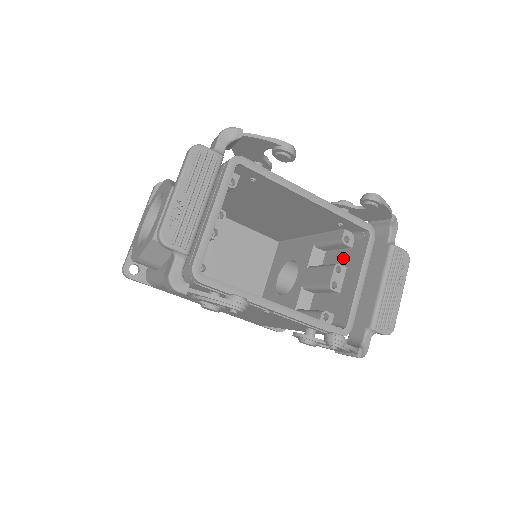
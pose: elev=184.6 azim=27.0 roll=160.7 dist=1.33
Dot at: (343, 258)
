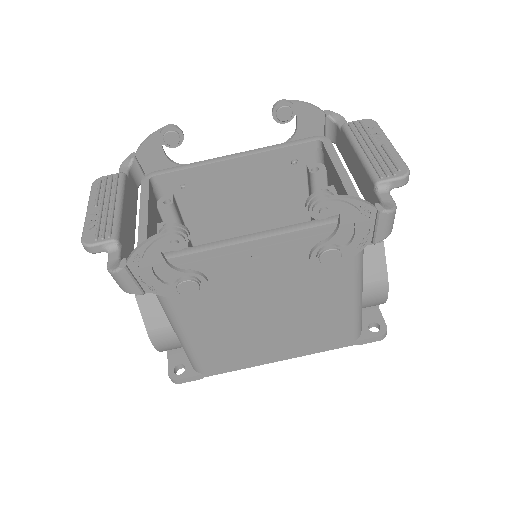
Dot at: occluded
